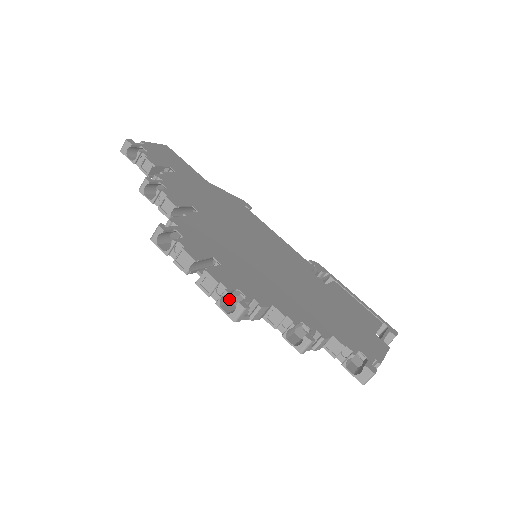
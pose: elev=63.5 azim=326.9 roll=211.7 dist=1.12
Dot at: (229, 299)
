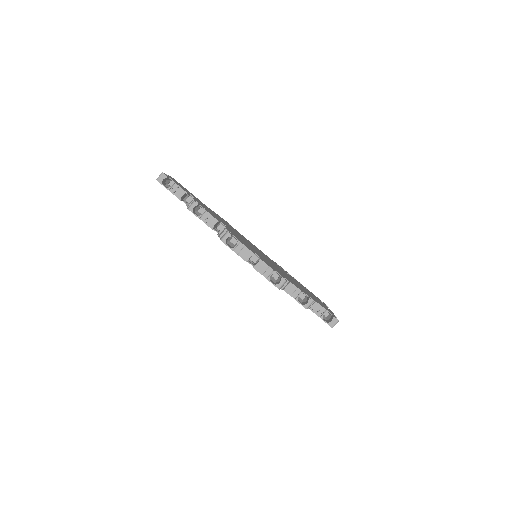
Dot at: occluded
